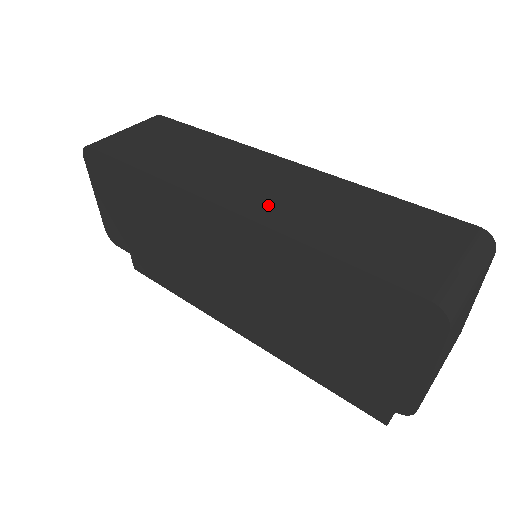
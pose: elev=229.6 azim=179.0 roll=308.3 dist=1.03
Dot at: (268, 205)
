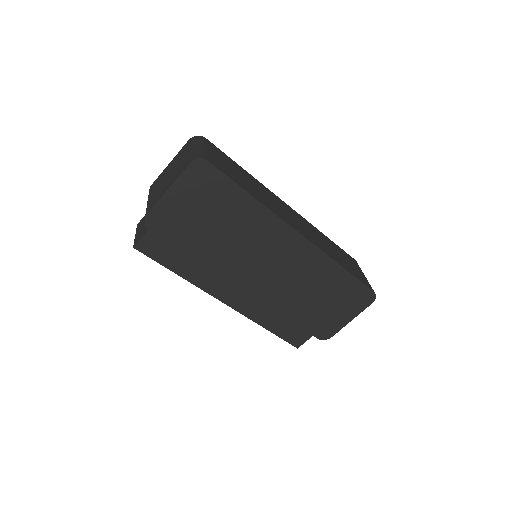
Dot at: (312, 238)
